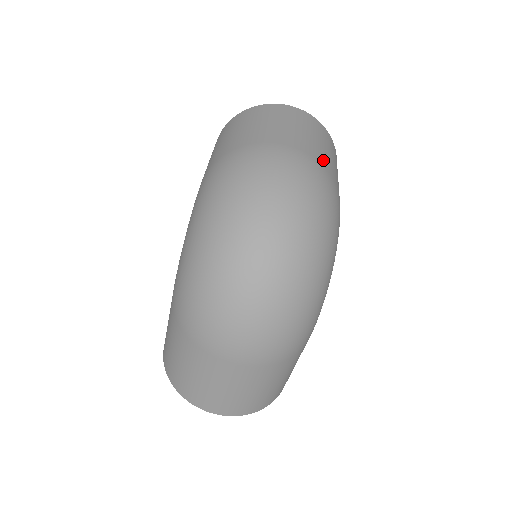
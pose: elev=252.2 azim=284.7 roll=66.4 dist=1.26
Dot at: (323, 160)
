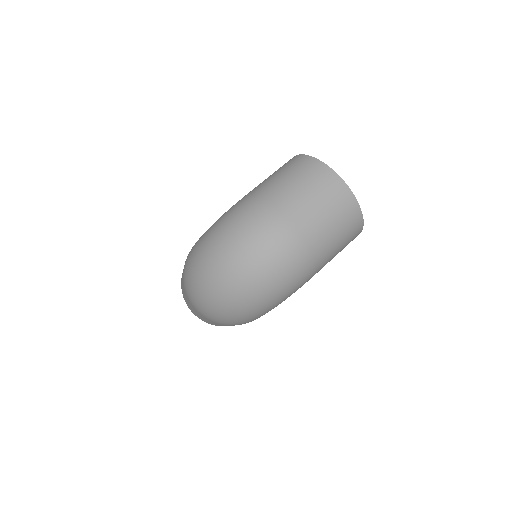
Dot at: (316, 244)
